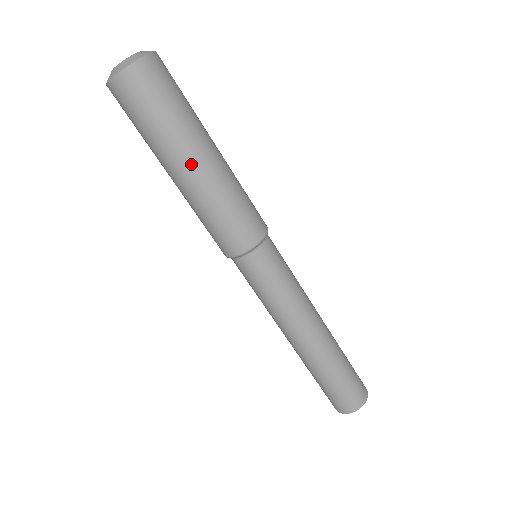
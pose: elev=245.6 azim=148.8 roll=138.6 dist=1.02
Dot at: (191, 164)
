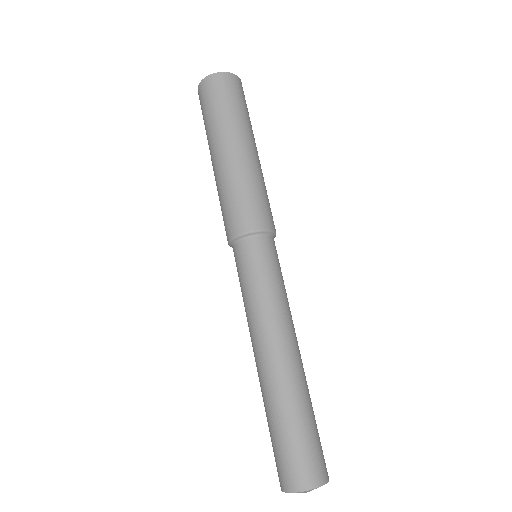
Dot at: (255, 148)
